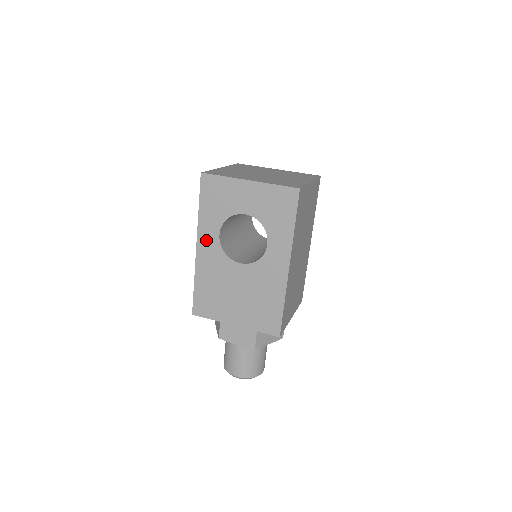
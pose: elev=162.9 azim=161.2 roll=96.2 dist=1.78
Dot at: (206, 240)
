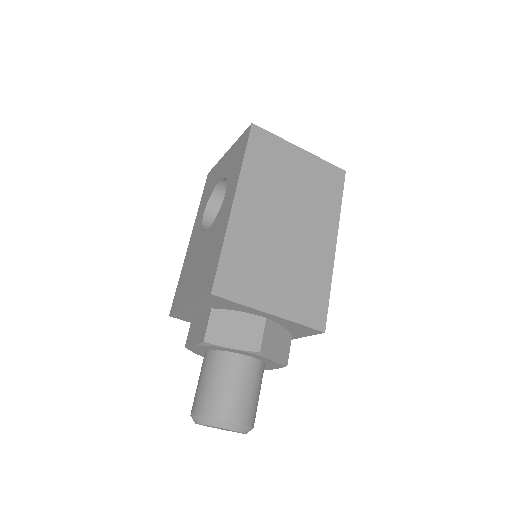
Dot at: (196, 227)
